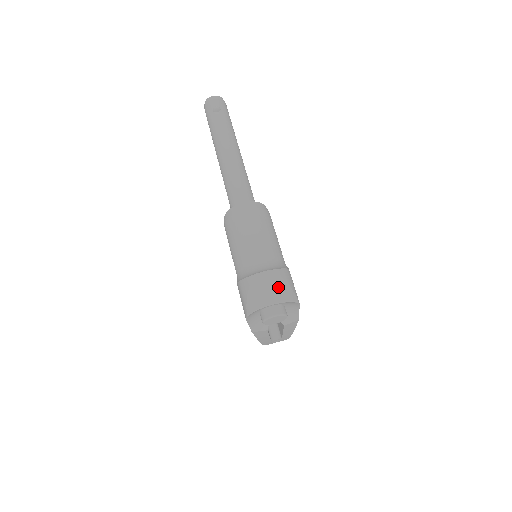
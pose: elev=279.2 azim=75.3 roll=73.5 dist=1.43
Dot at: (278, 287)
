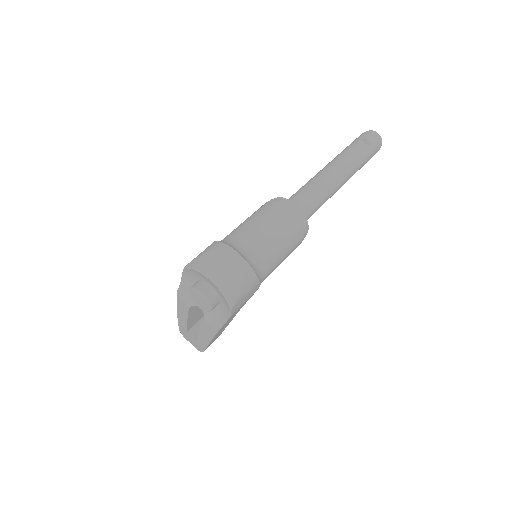
Dot at: (232, 276)
